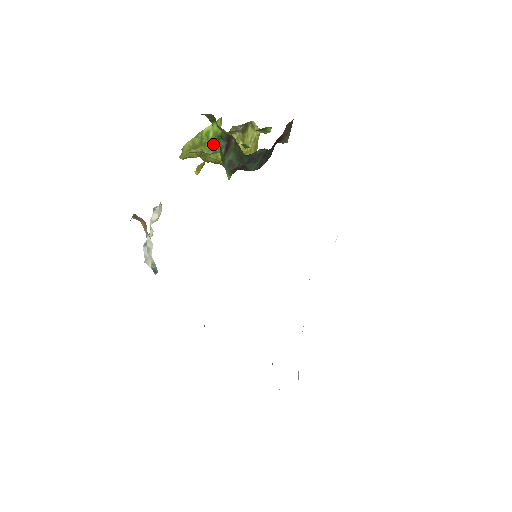
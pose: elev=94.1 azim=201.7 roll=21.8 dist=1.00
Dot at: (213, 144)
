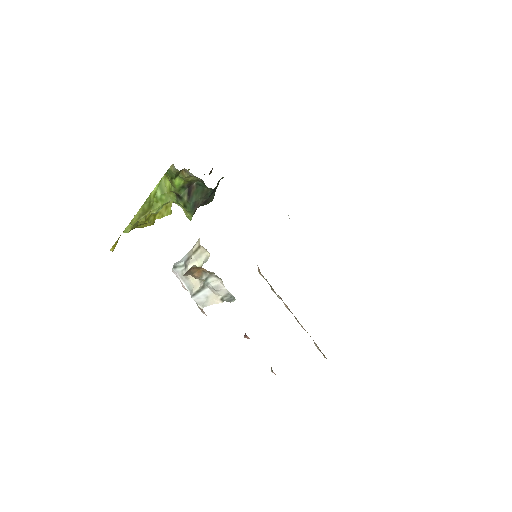
Dot at: (163, 201)
